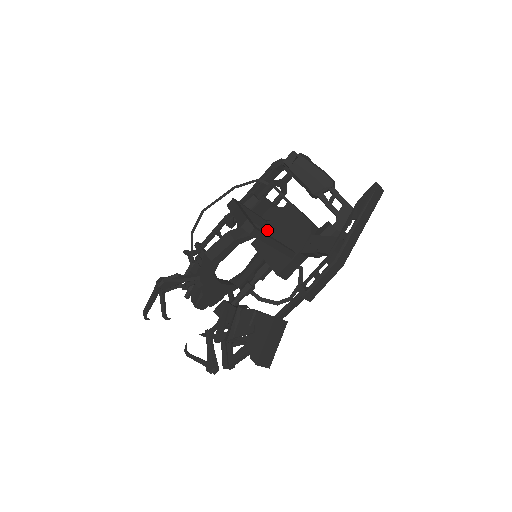
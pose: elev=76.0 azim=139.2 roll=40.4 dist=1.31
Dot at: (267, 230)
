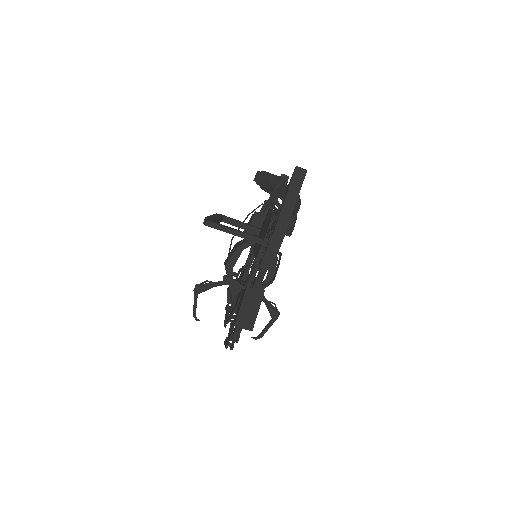
Dot at: (259, 234)
